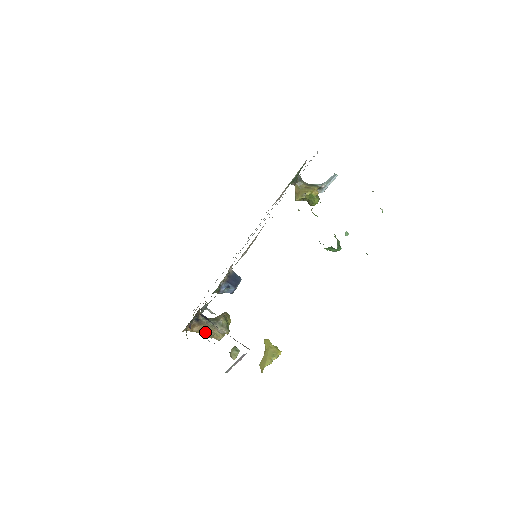
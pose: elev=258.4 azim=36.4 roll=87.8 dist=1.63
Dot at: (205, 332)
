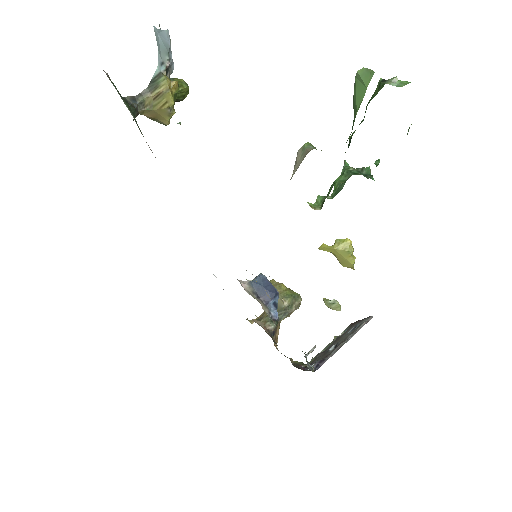
Dot at: occluded
